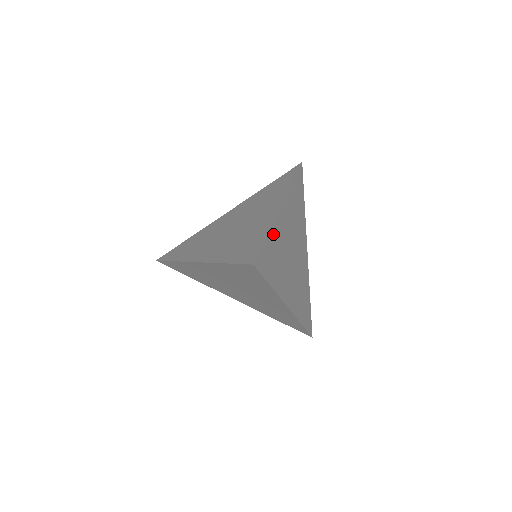
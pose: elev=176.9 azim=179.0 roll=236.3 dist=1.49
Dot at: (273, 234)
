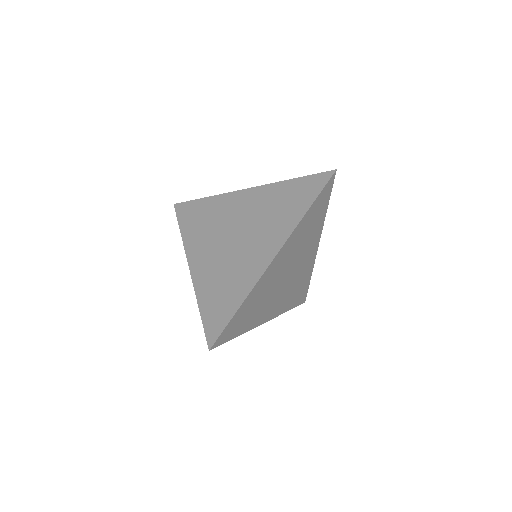
Dot at: (250, 298)
